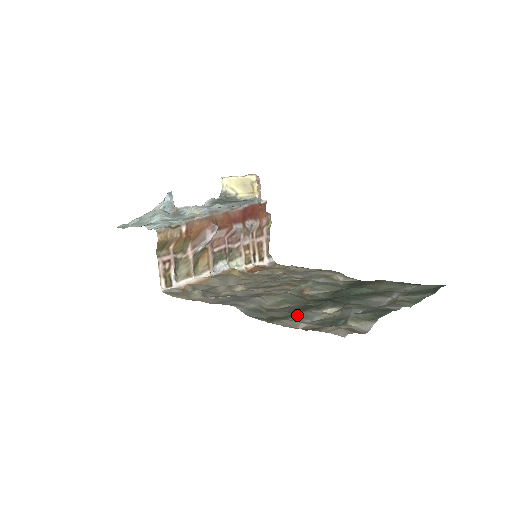
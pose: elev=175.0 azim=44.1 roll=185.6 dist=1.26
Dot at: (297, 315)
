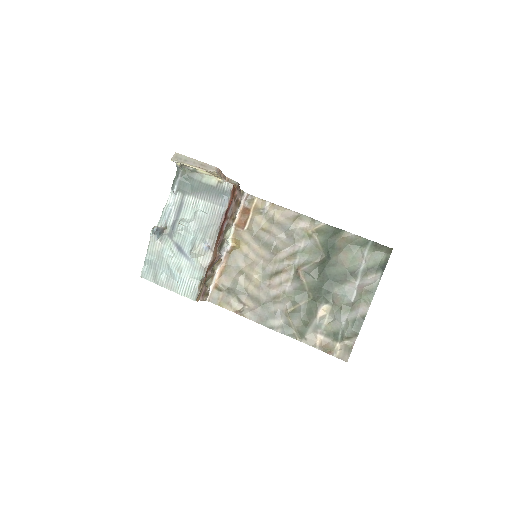
Dot at: (311, 325)
